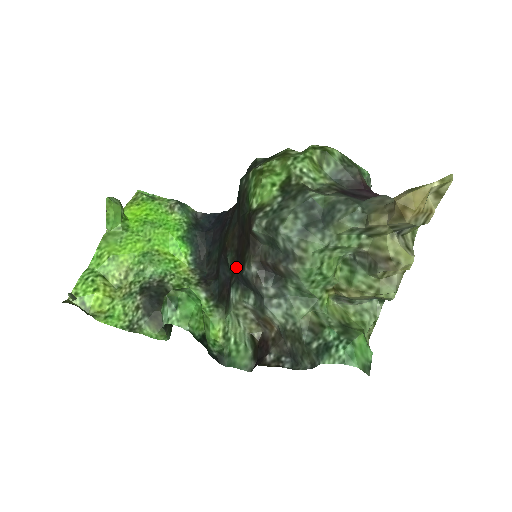
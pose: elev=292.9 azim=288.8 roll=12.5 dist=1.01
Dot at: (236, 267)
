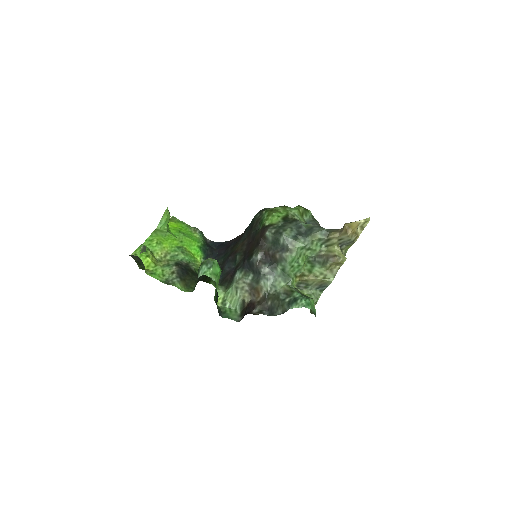
Dot at: (243, 260)
